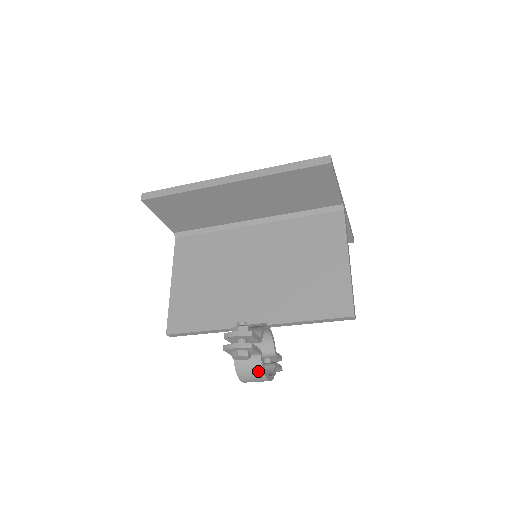
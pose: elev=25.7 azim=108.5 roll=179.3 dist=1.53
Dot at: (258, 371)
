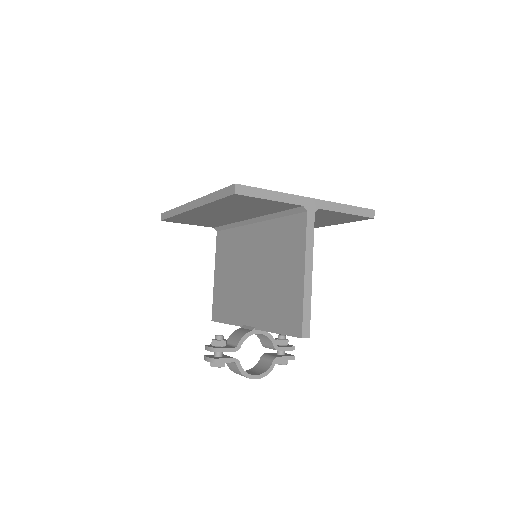
Dot at: (240, 374)
